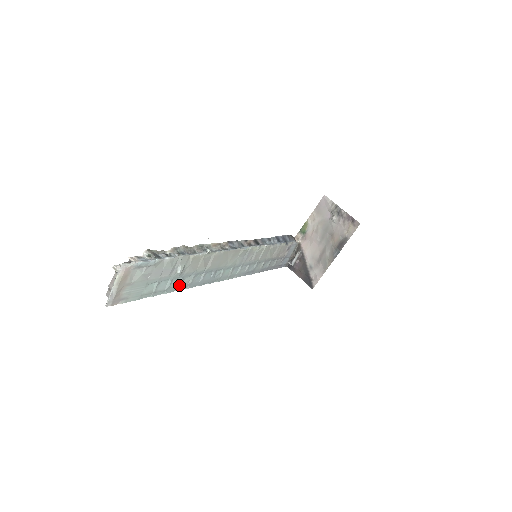
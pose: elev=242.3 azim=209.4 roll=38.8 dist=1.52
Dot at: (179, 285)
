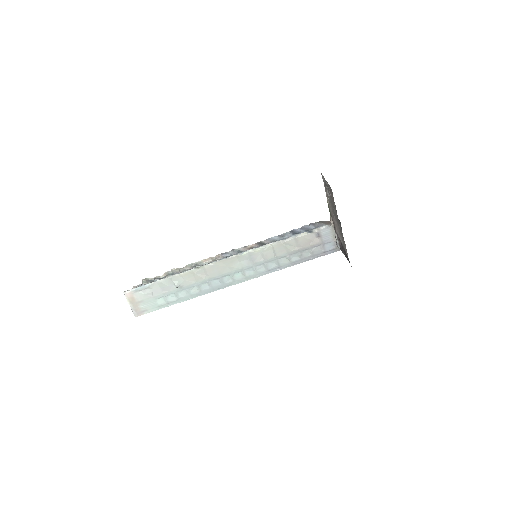
Dot at: (189, 295)
